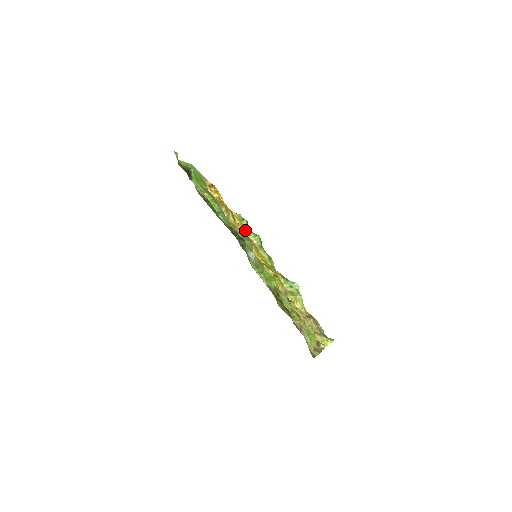
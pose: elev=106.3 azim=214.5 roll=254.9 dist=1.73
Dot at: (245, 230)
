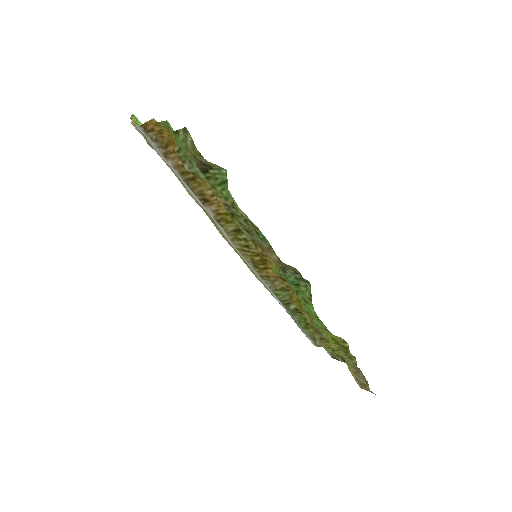
Dot at: occluded
